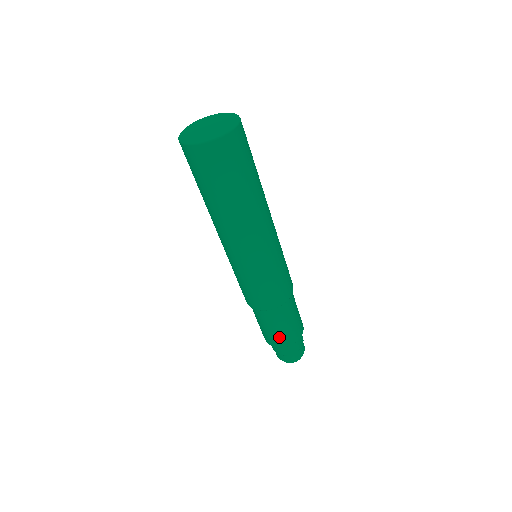
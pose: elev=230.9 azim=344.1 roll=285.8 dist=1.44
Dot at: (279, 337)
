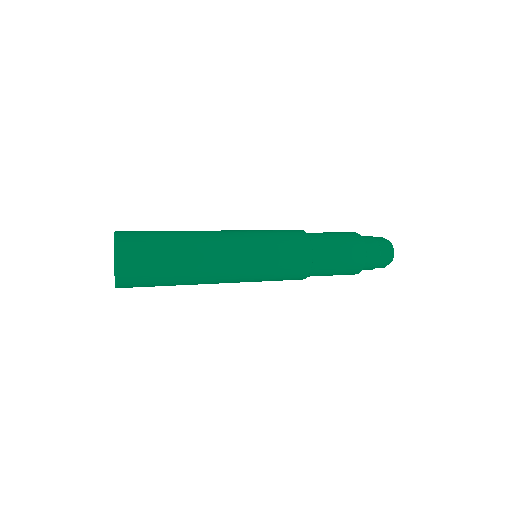
Dot at: occluded
